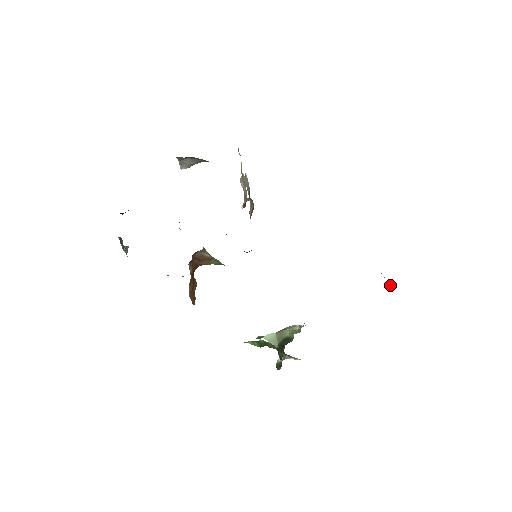
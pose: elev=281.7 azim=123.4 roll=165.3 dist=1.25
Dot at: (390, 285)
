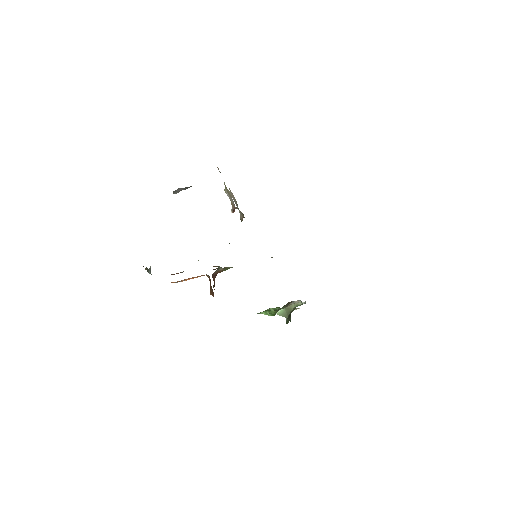
Dot at: occluded
